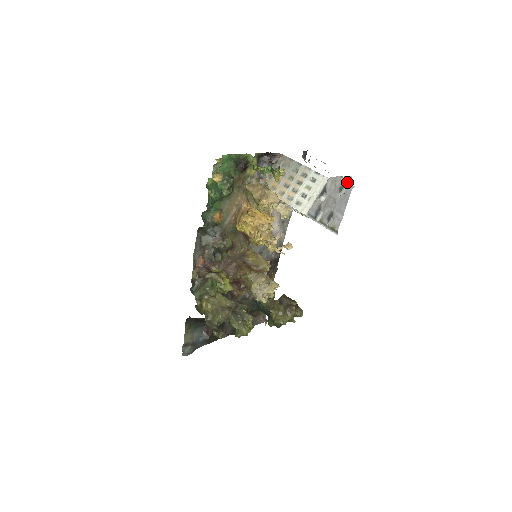
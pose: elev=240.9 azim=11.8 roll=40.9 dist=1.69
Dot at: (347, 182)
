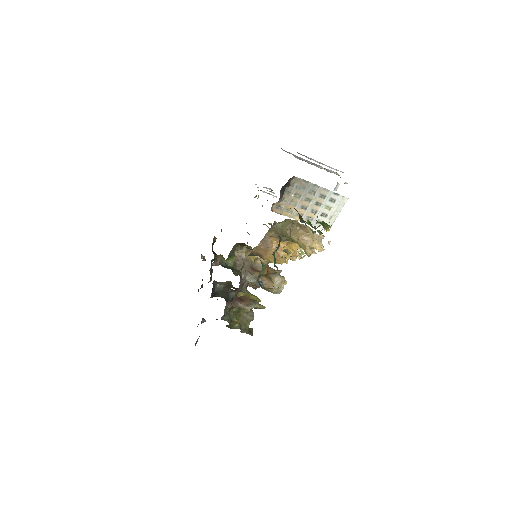
Dot at: occluded
